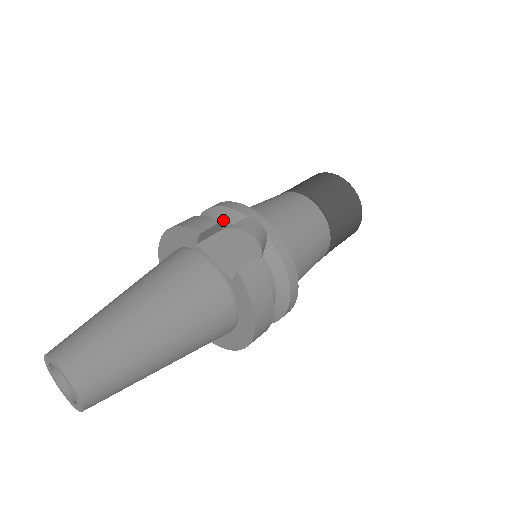
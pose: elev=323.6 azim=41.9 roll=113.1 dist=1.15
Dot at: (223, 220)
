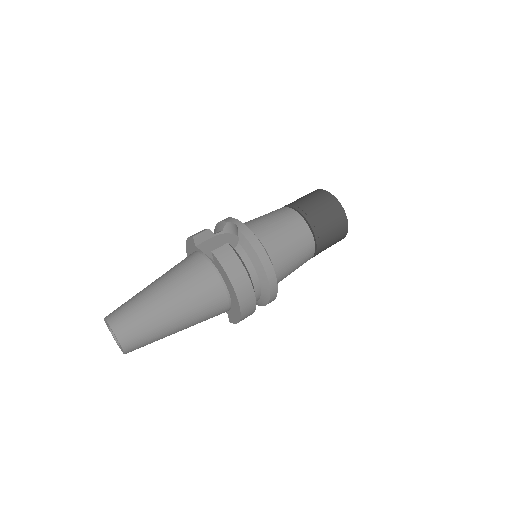
Dot at: (218, 231)
